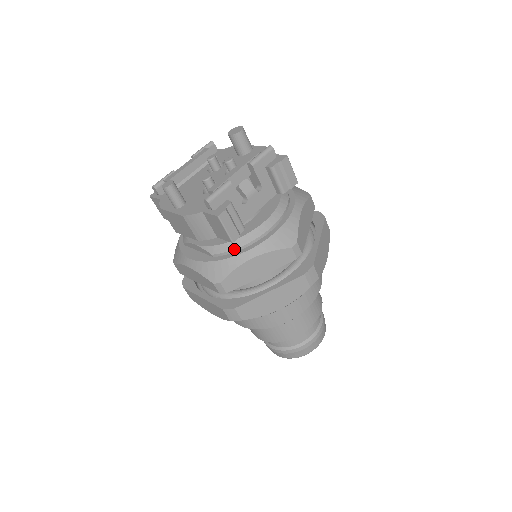
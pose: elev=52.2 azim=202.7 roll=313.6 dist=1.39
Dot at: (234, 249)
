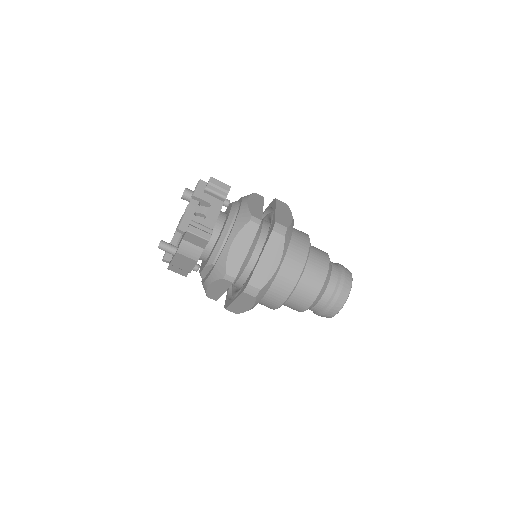
Dot at: (220, 249)
